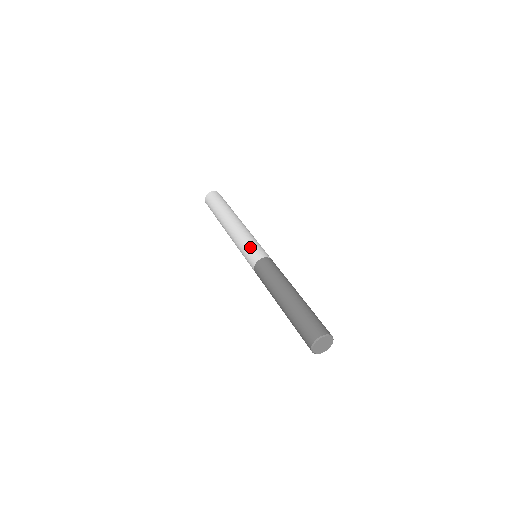
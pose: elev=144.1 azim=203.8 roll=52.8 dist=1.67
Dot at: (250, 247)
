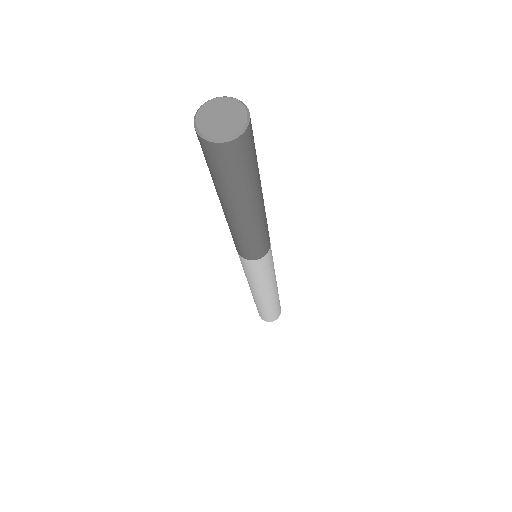
Dot at: occluded
